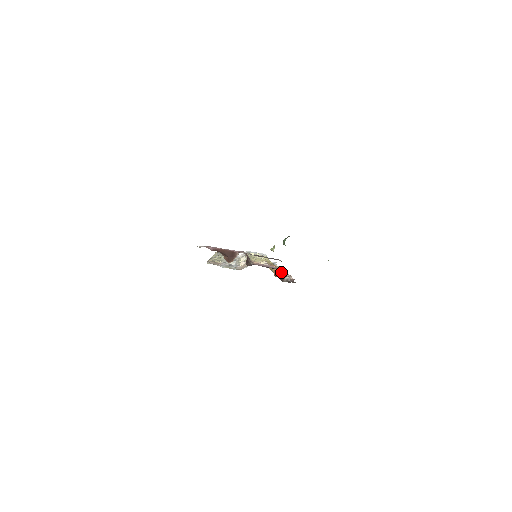
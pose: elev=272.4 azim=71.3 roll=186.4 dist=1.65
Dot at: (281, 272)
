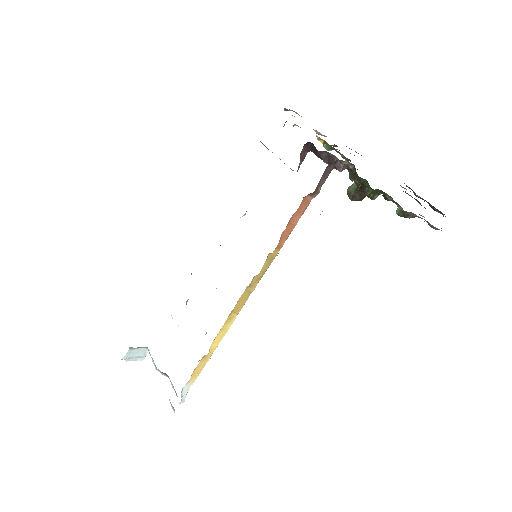
Dot at: occluded
